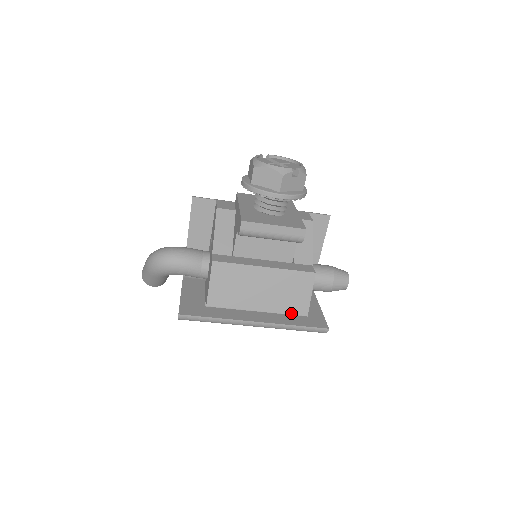
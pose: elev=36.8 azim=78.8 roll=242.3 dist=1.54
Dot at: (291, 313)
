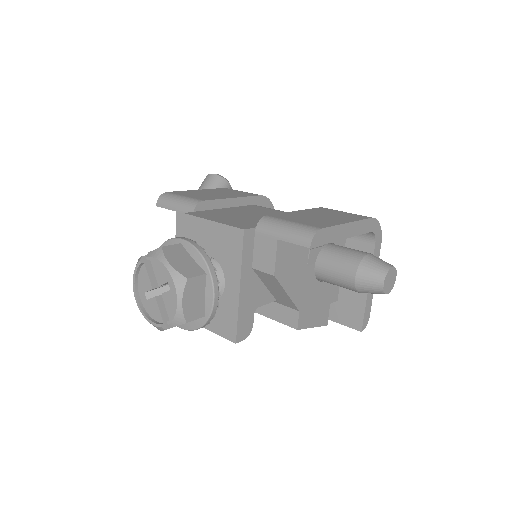
Dot at: occluded
